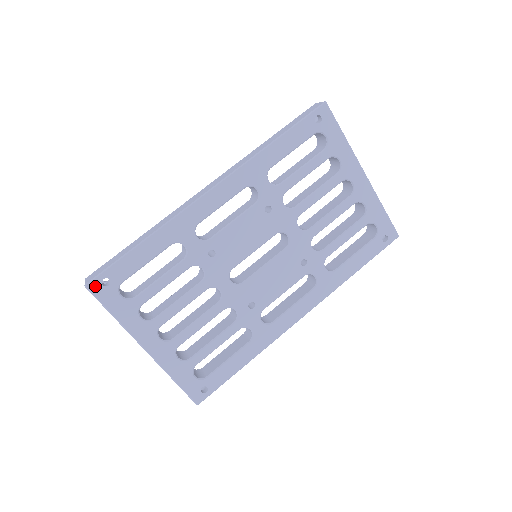
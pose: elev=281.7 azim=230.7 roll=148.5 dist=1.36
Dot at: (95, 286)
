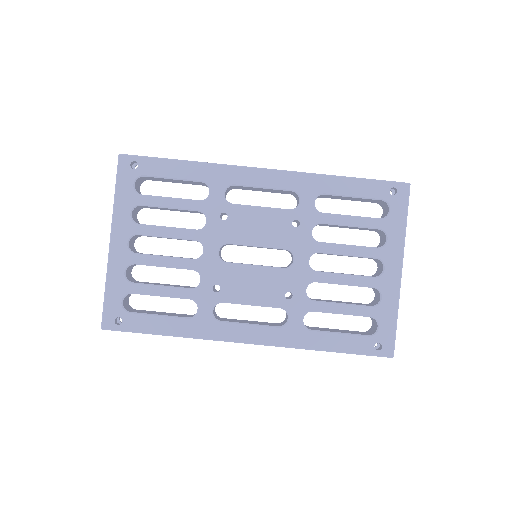
Dot at: (125, 161)
